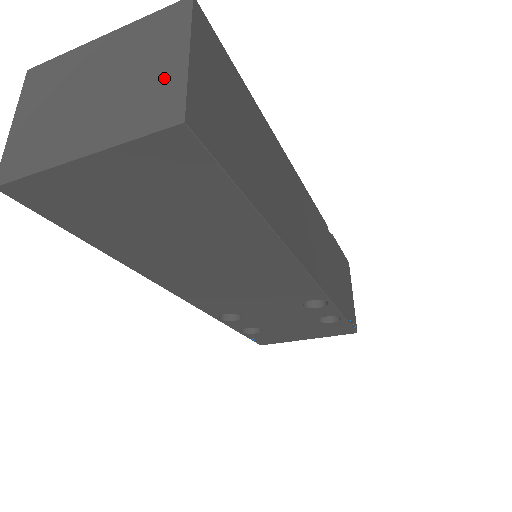
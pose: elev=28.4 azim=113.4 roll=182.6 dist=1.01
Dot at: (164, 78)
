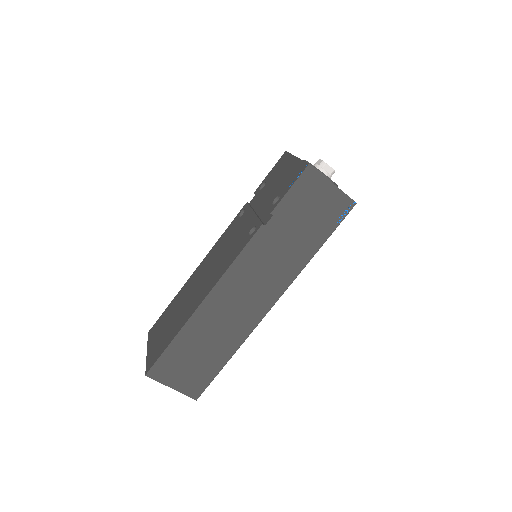
Dot at: occluded
